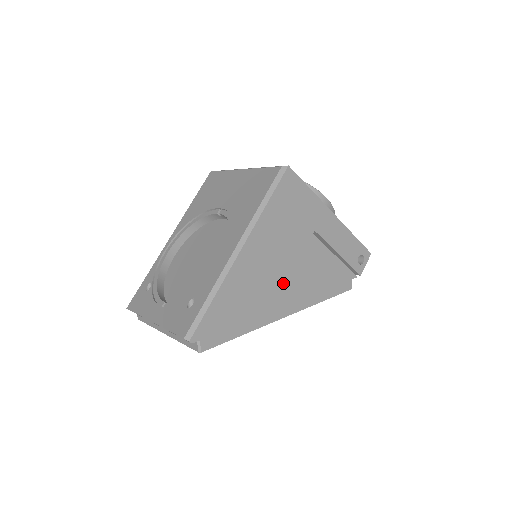
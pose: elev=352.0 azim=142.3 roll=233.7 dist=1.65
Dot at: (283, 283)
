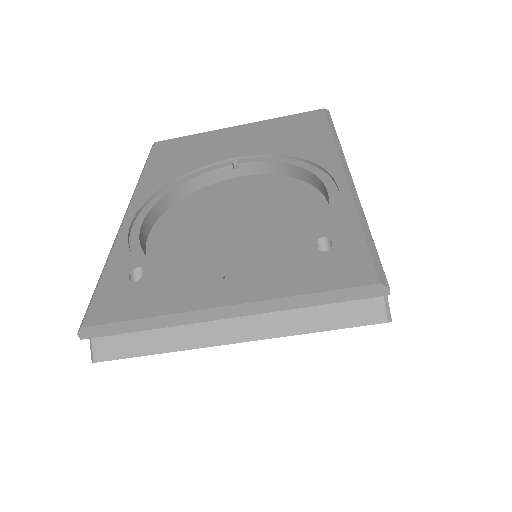
Dot at: occluded
